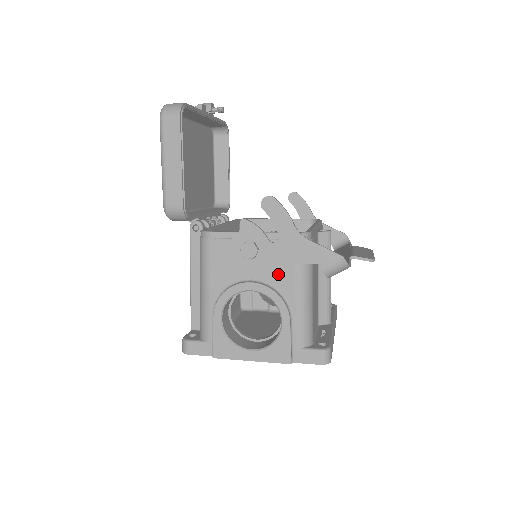
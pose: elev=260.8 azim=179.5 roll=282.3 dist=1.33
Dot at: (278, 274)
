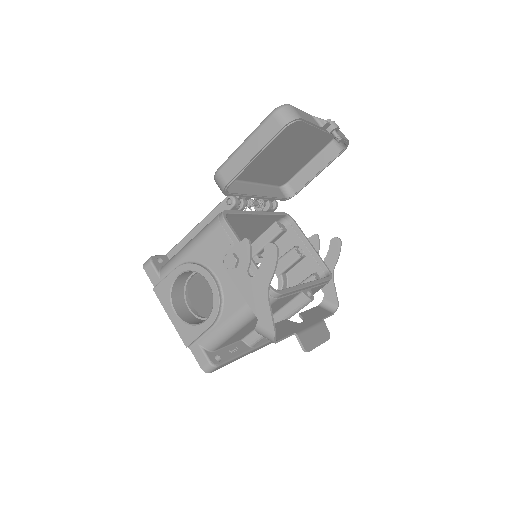
Dot at: (233, 294)
